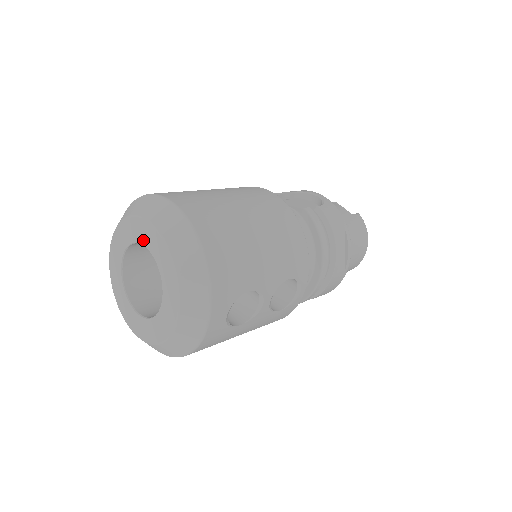
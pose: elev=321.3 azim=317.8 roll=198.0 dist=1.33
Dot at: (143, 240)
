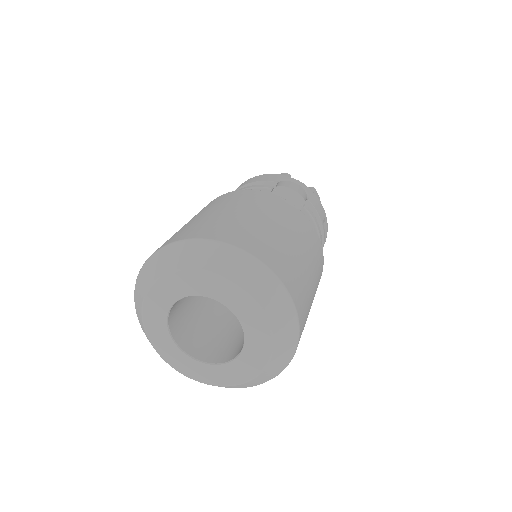
Dot at: (217, 296)
